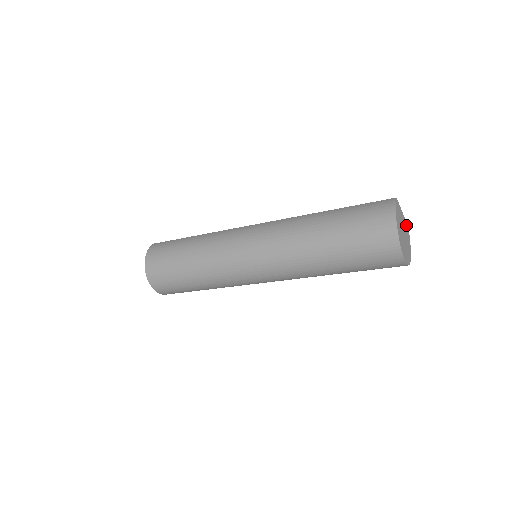
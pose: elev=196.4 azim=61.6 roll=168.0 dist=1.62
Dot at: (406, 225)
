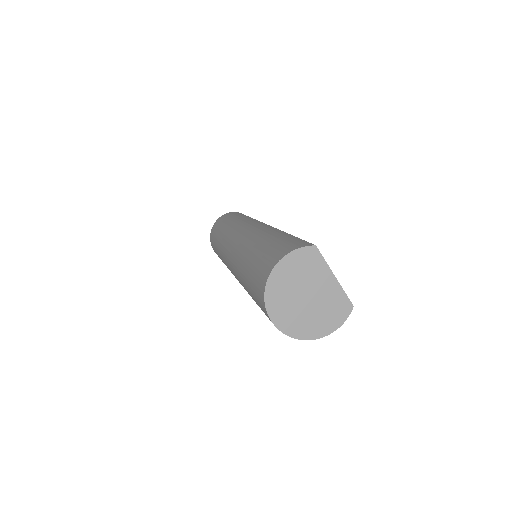
Dot at: (342, 299)
